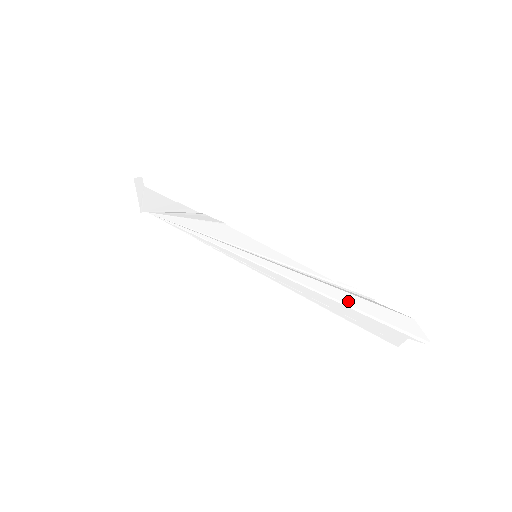
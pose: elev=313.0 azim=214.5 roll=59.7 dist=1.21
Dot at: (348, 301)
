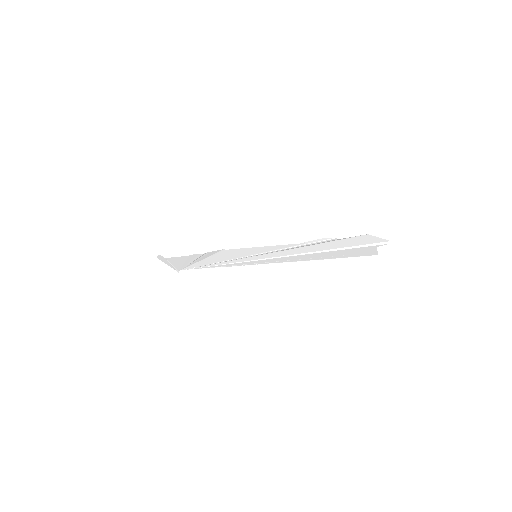
Dot at: (326, 248)
